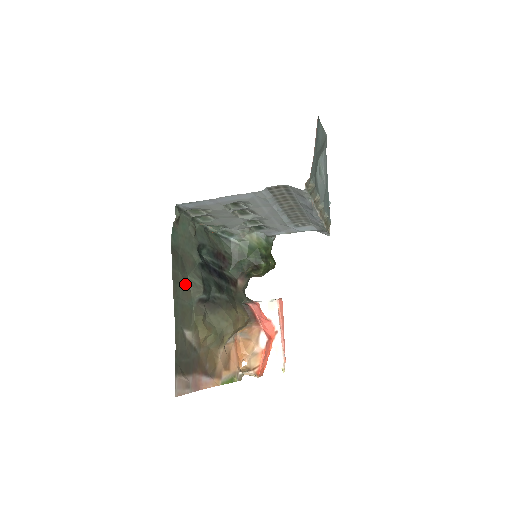
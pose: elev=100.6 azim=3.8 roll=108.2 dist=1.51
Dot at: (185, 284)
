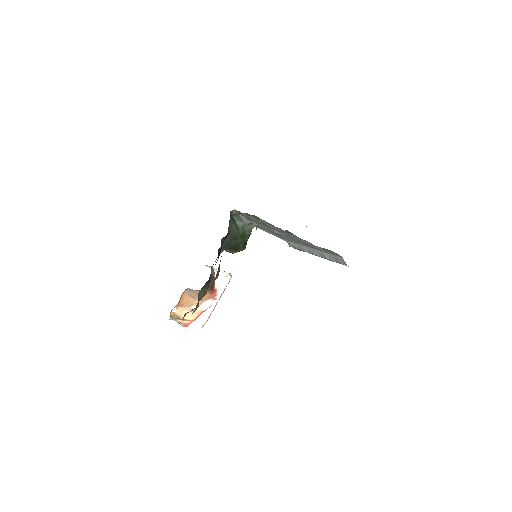
Dot at: occluded
